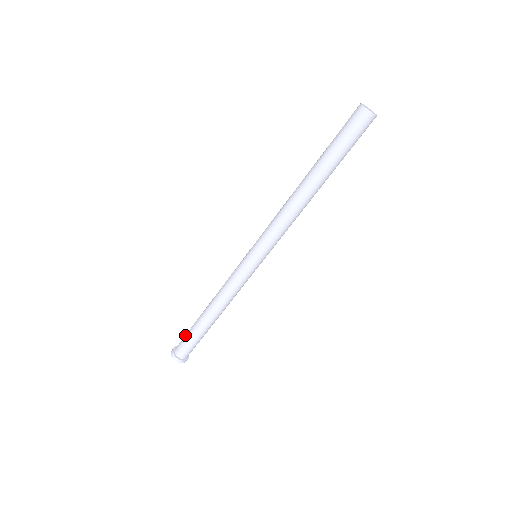
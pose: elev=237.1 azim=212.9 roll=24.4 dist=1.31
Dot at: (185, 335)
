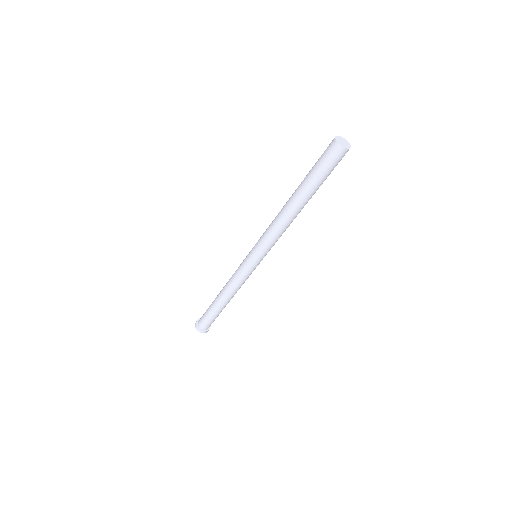
Dot at: (206, 318)
